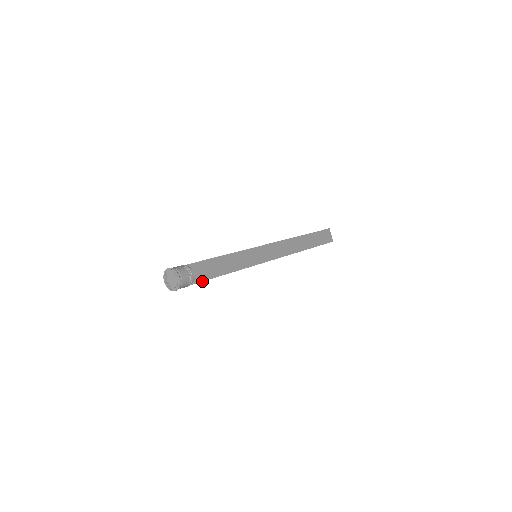
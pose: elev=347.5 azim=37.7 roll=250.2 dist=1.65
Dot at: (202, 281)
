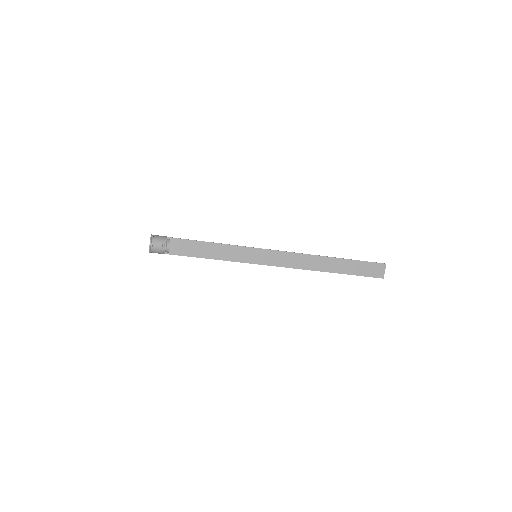
Dot at: (180, 255)
